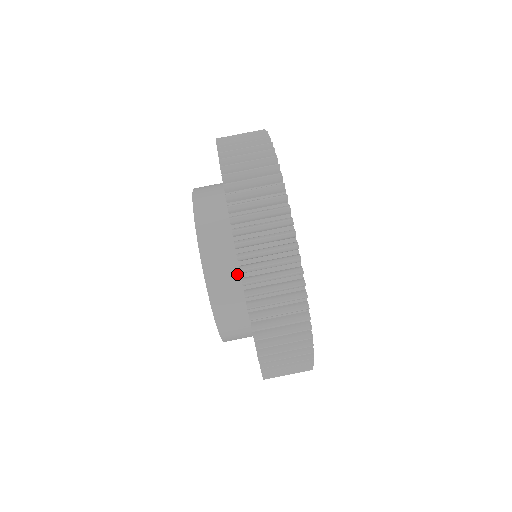
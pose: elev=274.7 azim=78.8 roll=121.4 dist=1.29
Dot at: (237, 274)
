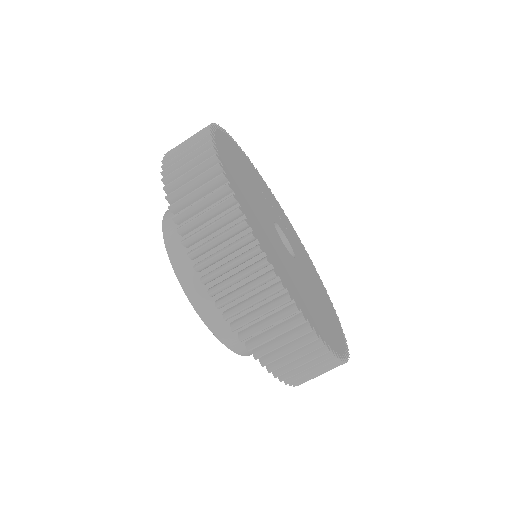
Dot at: occluded
